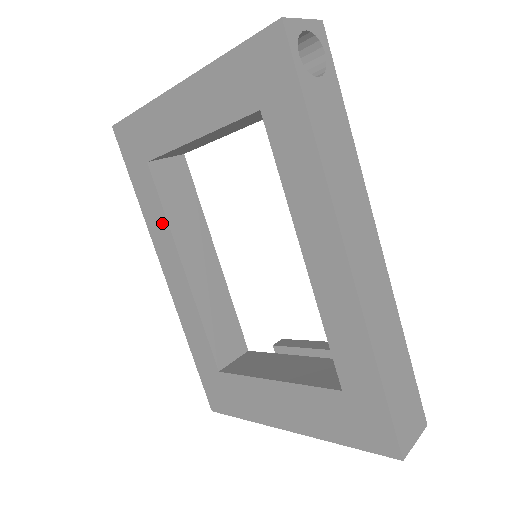
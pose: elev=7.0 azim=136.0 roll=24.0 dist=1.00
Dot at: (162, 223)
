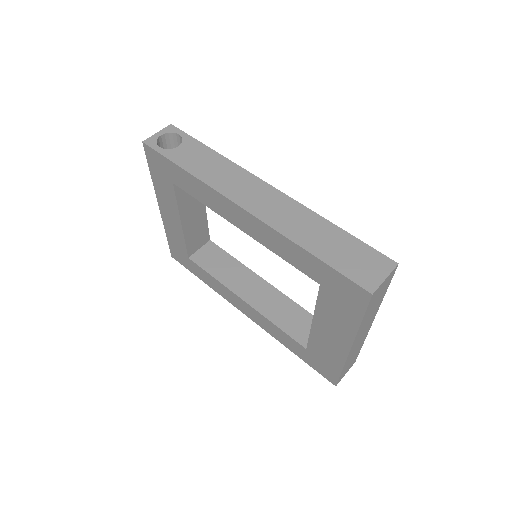
Dot at: (217, 283)
